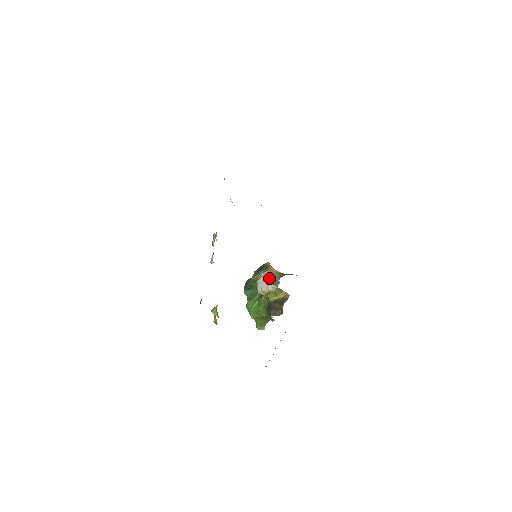
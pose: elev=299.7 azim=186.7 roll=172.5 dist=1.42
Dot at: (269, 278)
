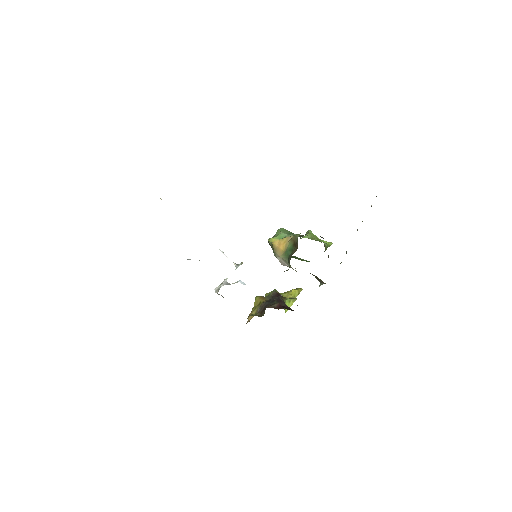
Dot at: (284, 262)
